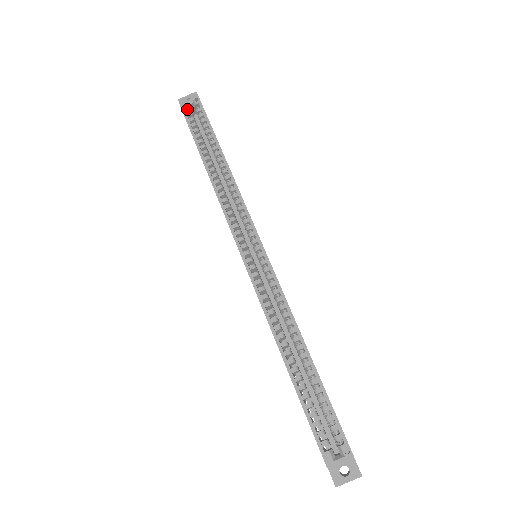
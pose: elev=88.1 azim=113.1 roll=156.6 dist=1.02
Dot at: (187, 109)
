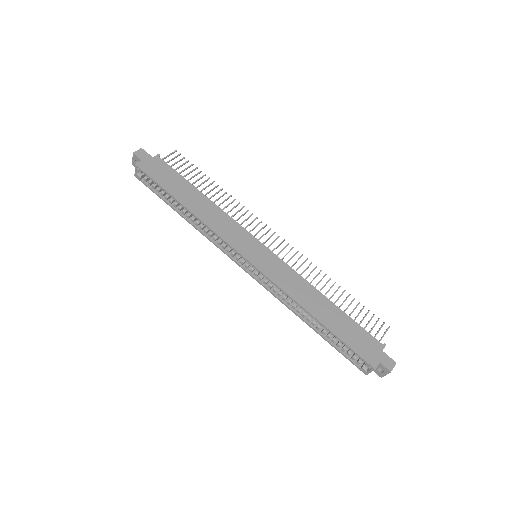
Dot at: (141, 177)
